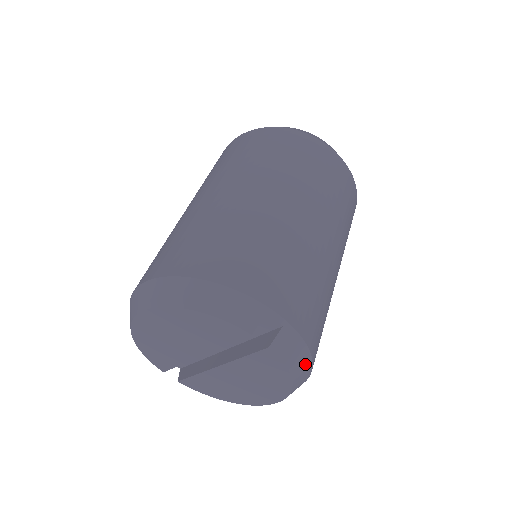
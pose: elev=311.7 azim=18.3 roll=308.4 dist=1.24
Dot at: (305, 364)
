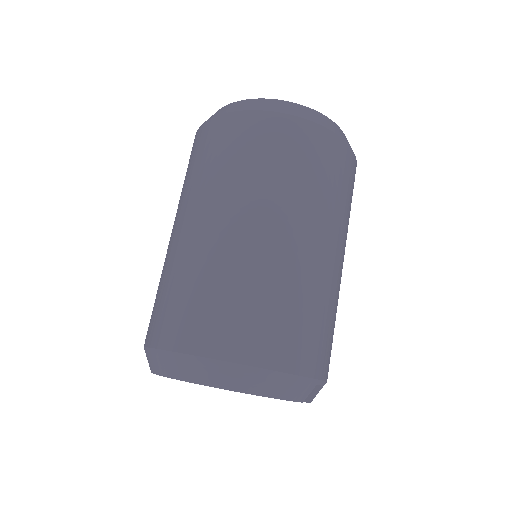
Dot at: occluded
